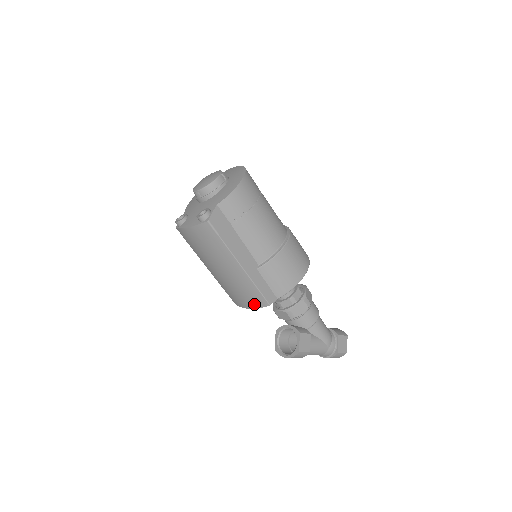
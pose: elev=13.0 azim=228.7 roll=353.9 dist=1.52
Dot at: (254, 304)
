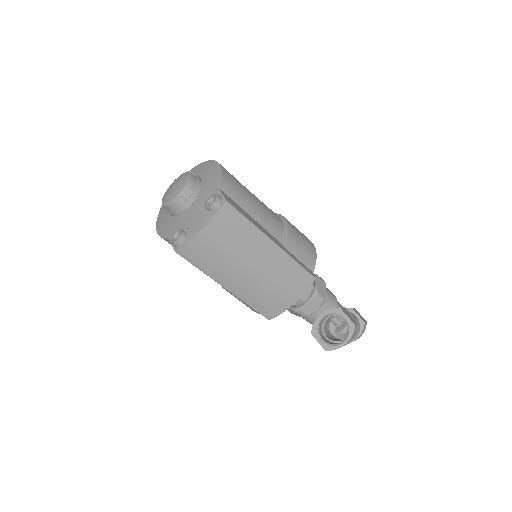
Dot at: (299, 290)
